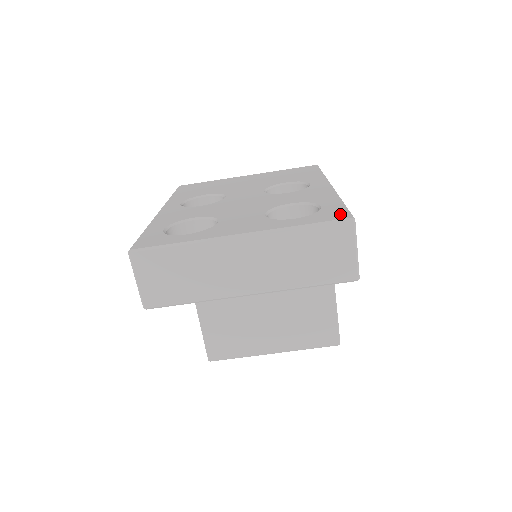
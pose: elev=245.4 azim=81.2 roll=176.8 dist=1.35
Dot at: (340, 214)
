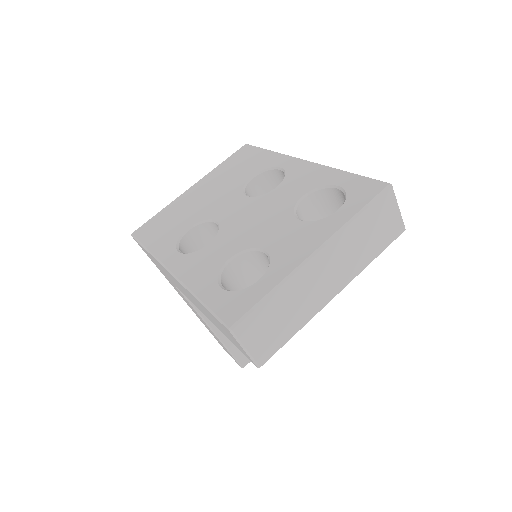
Dot at: (372, 185)
